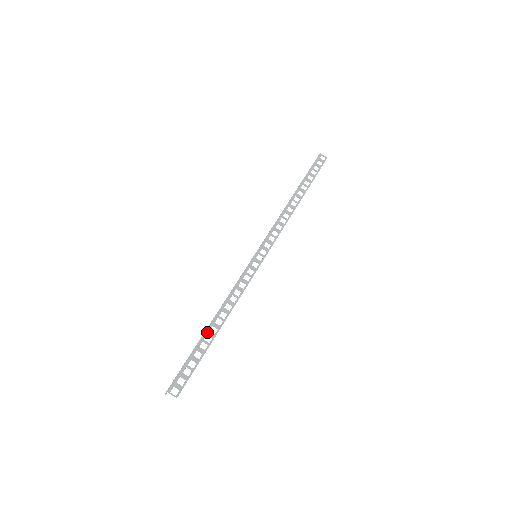
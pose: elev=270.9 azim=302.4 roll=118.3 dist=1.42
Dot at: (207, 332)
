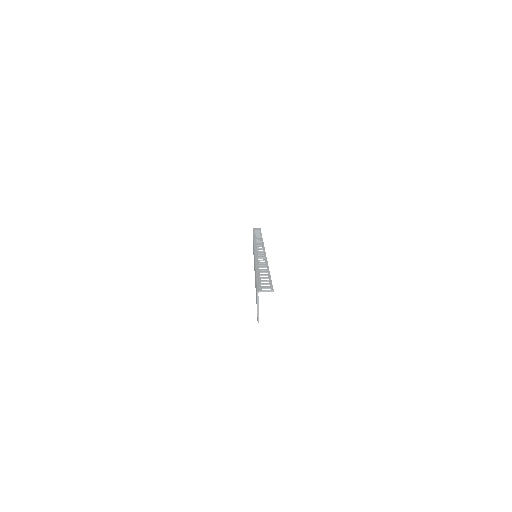
Dot at: (258, 269)
